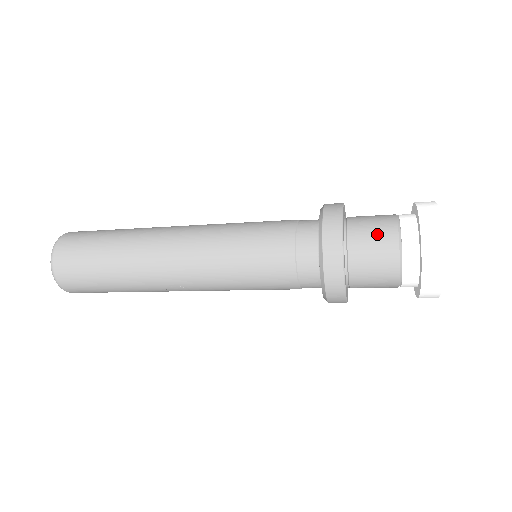
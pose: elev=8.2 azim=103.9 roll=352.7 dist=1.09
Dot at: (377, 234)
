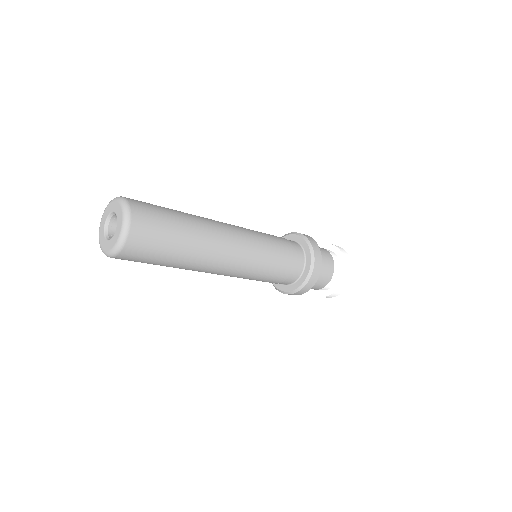
Dot at: (324, 279)
